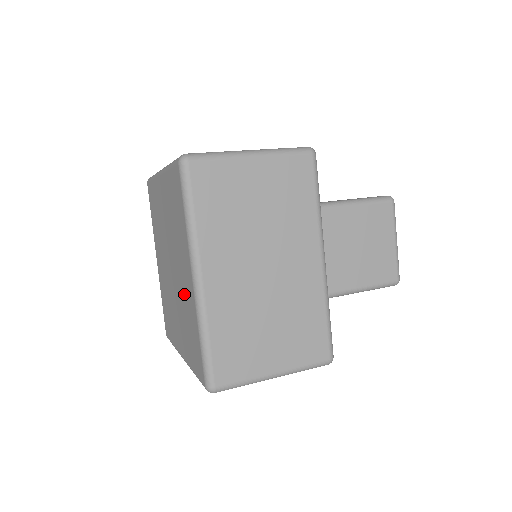
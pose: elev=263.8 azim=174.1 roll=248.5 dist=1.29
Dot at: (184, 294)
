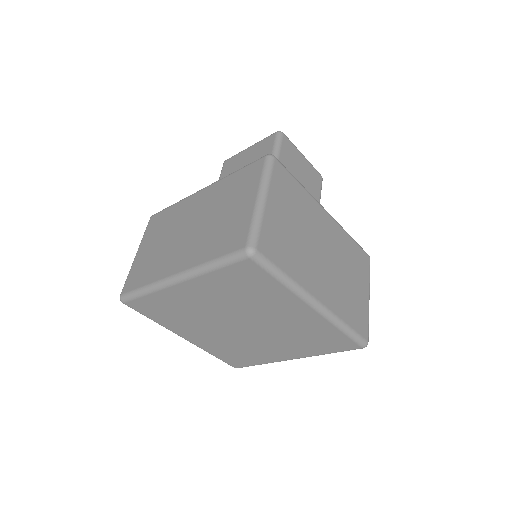
Dot at: (291, 325)
